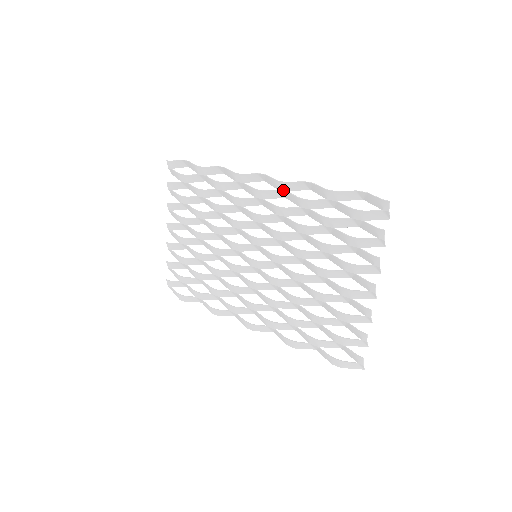
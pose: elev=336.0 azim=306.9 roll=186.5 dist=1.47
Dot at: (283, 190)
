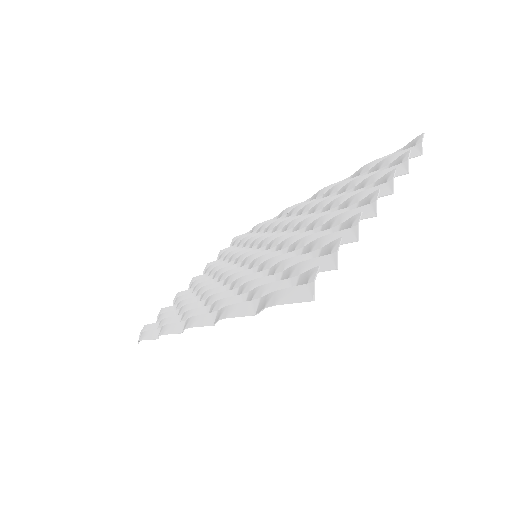
Dot at: (320, 196)
